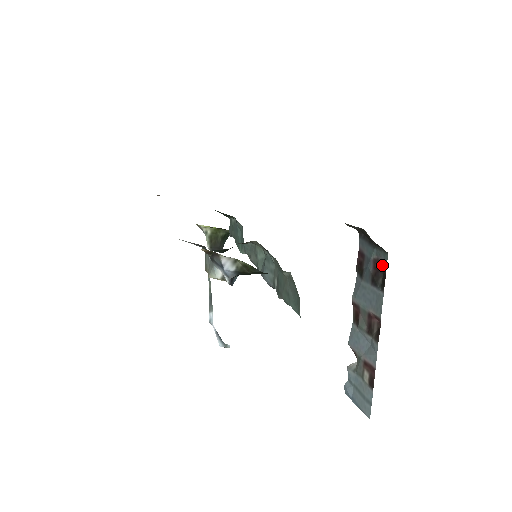
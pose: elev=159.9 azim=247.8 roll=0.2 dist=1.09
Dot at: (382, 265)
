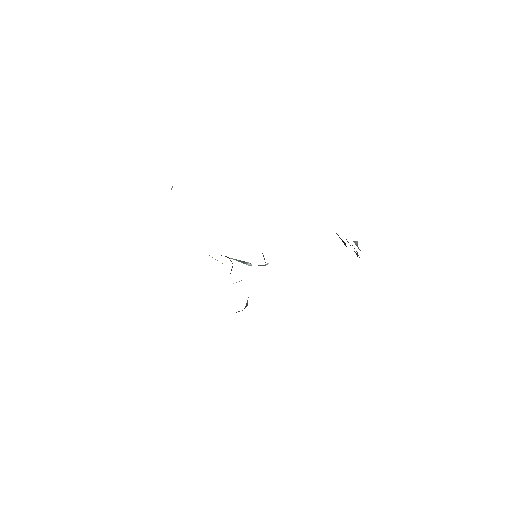
Dot at: occluded
